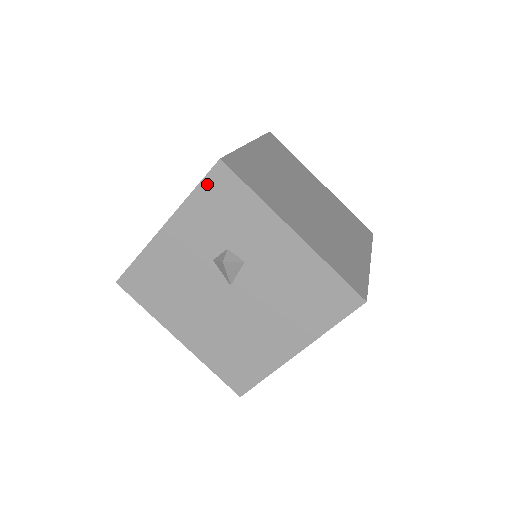
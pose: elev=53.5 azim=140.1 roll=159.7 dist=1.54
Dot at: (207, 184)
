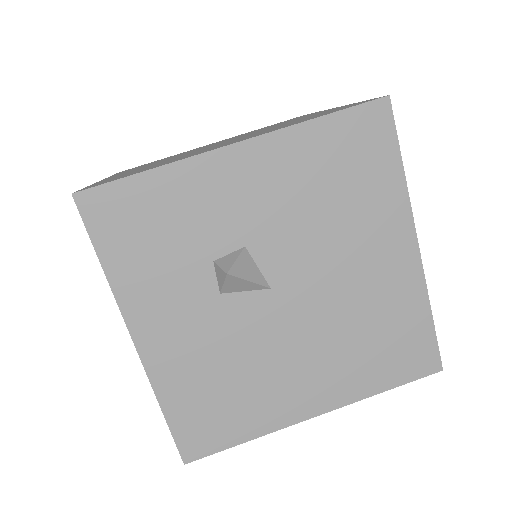
Dot at: (101, 236)
